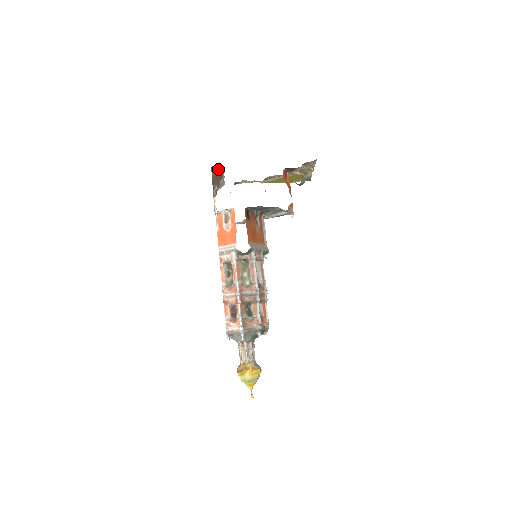
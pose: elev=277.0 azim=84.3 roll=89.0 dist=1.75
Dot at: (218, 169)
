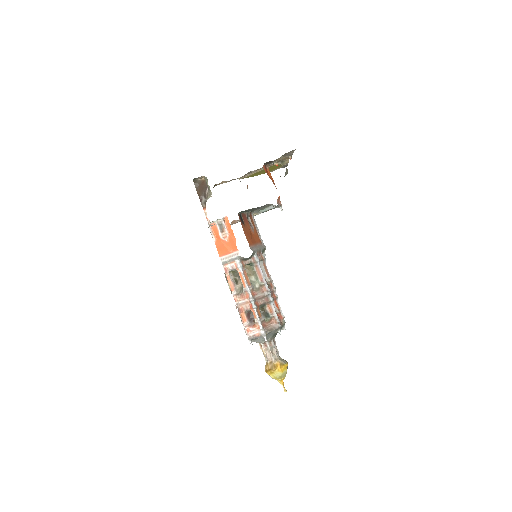
Dot at: (200, 179)
